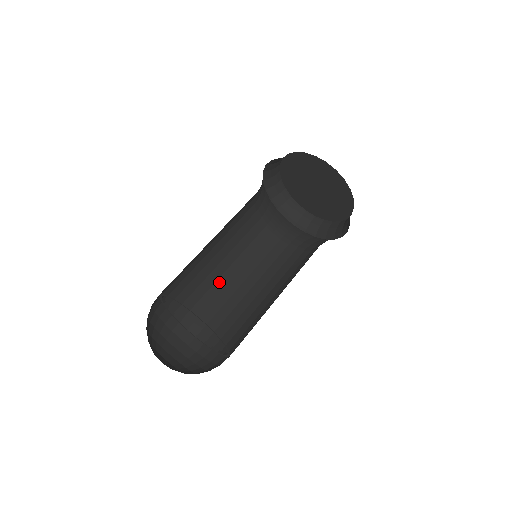
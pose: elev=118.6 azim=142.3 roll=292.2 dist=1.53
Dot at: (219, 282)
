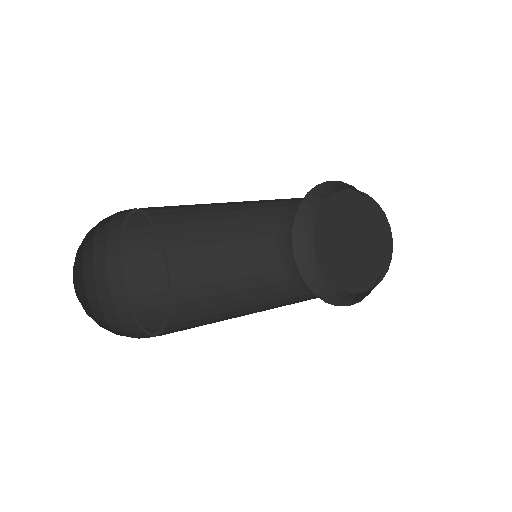
Dot at: (193, 263)
